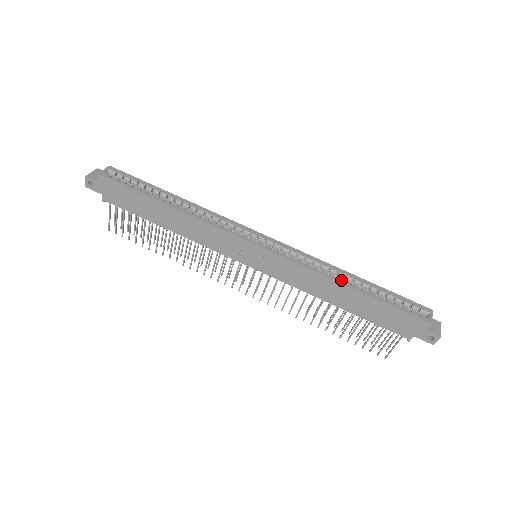
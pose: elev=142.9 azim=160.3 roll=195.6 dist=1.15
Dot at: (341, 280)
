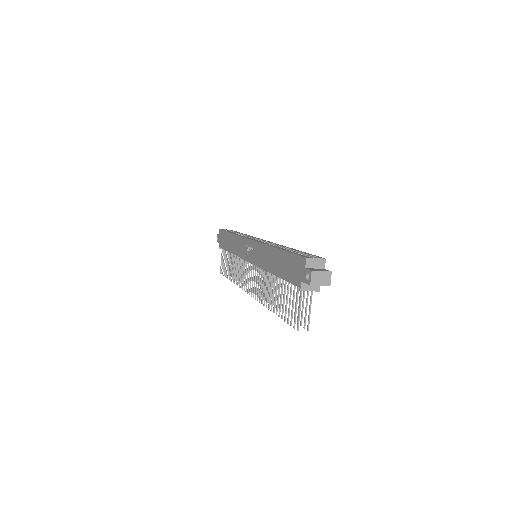
Dot at: (276, 246)
